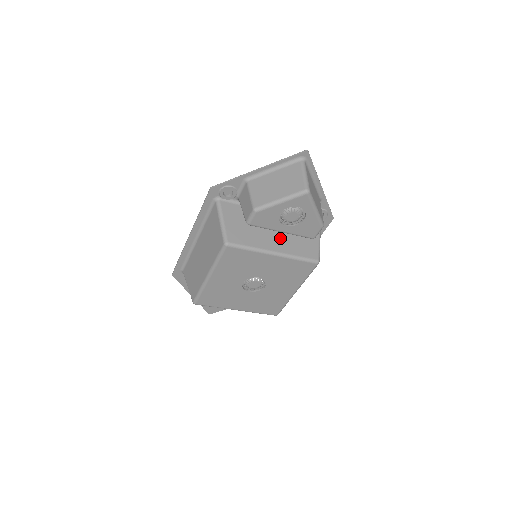
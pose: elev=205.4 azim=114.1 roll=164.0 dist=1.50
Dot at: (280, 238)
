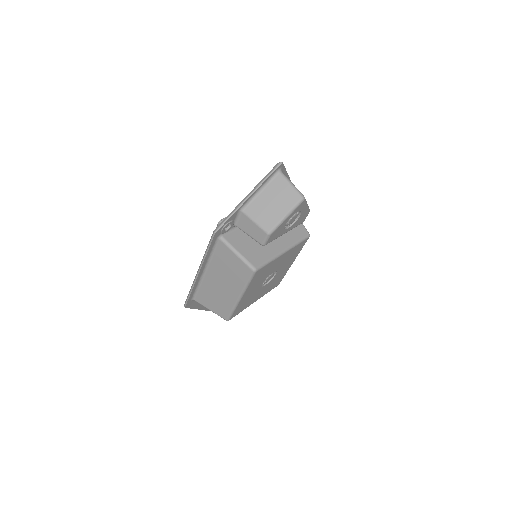
Dot at: occluded
